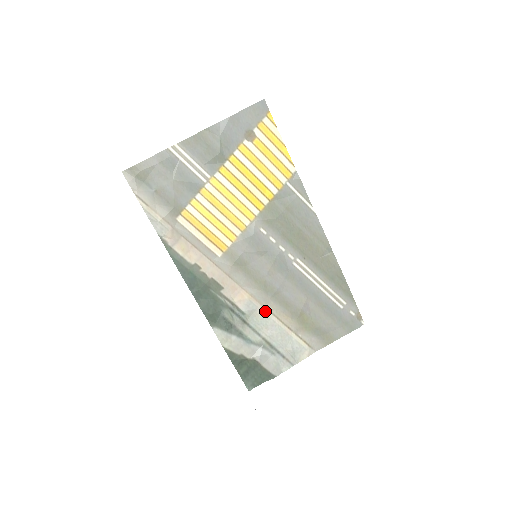
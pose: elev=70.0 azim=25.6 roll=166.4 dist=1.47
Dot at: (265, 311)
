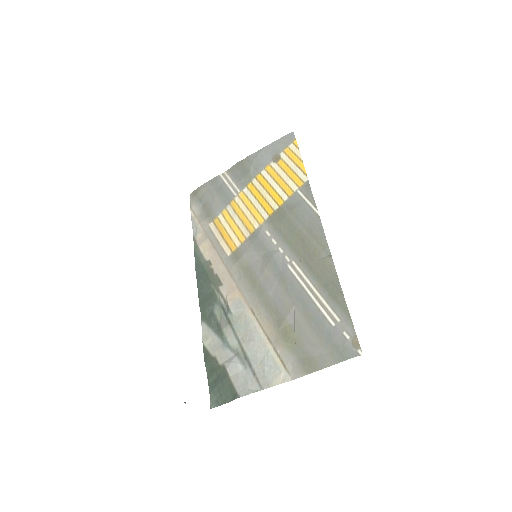
Dot at: (250, 314)
